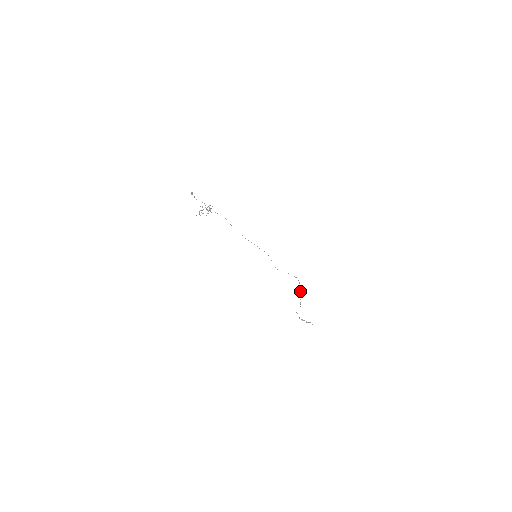
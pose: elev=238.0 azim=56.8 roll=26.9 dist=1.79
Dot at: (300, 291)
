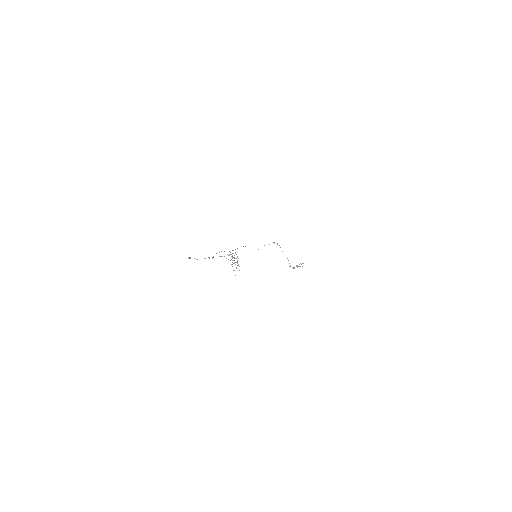
Dot at: occluded
